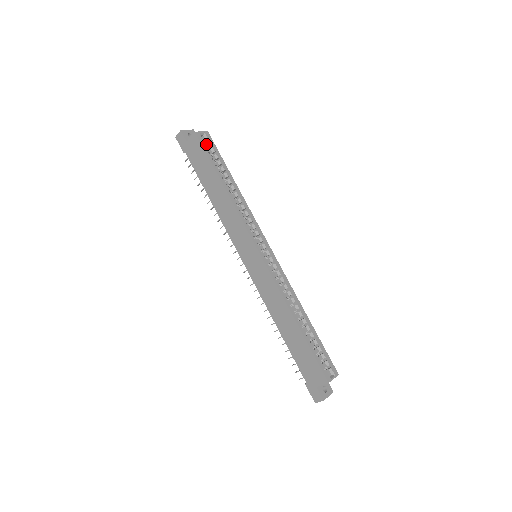
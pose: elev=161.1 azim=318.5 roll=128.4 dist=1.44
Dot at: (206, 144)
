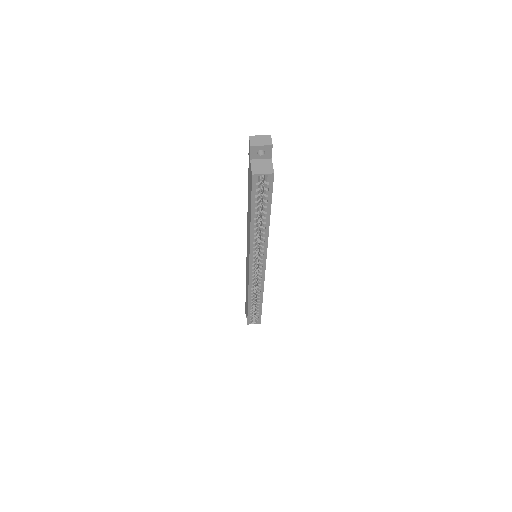
Dot at: (264, 181)
